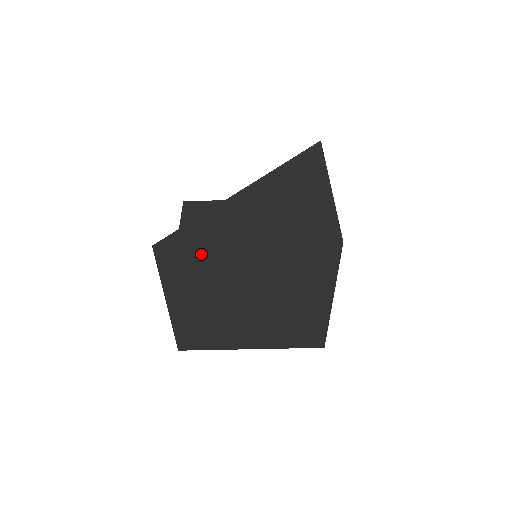
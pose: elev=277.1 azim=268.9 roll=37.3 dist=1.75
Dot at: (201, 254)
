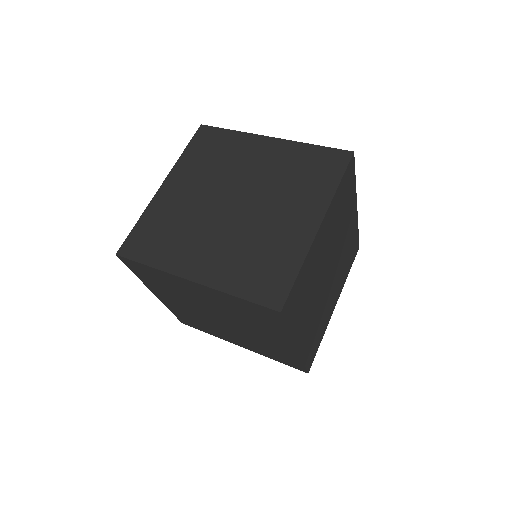
Dot at: (230, 139)
